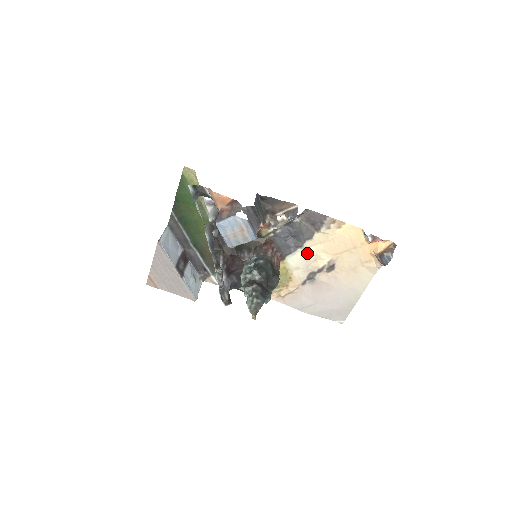
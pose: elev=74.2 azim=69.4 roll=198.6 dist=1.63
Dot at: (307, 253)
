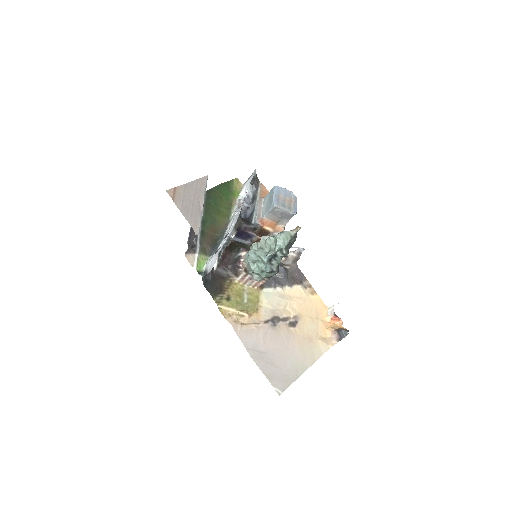
Dot at: (281, 297)
